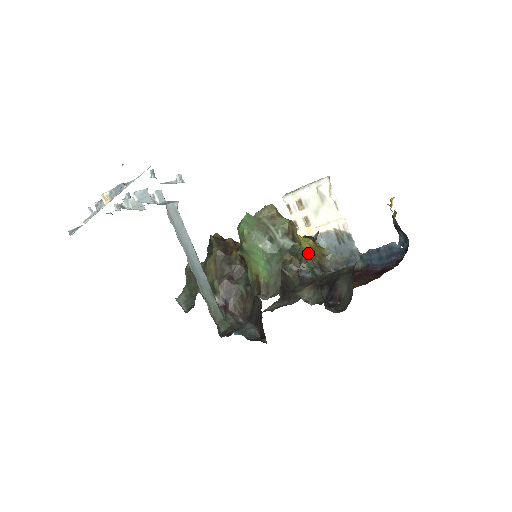
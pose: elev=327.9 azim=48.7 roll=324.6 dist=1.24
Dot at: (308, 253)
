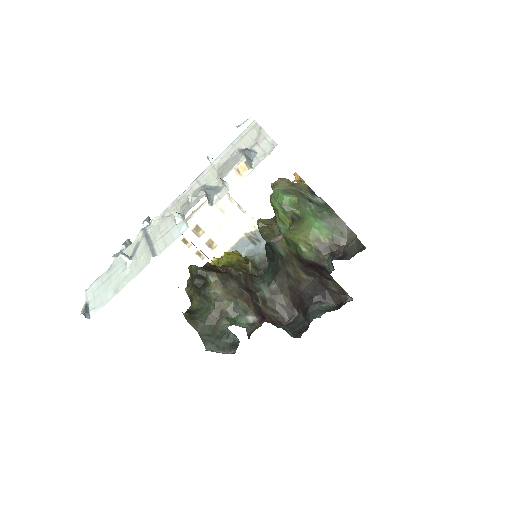
Dot at: (244, 262)
